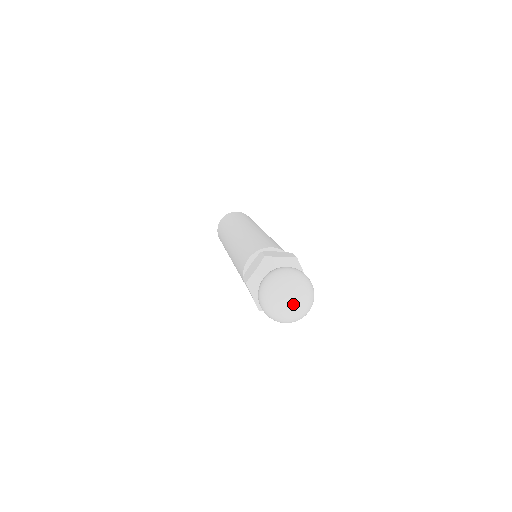
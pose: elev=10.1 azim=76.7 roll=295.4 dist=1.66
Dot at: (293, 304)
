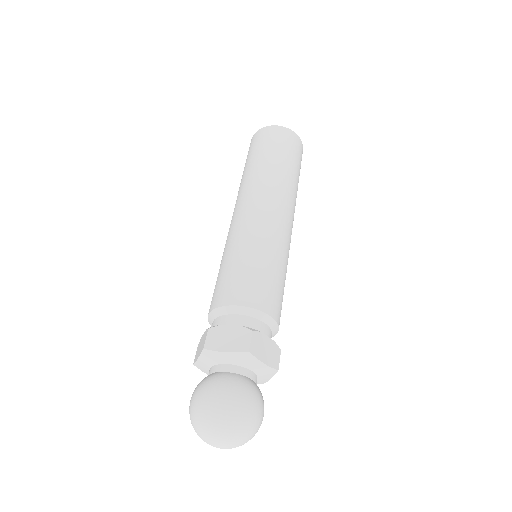
Dot at: (218, 446)
